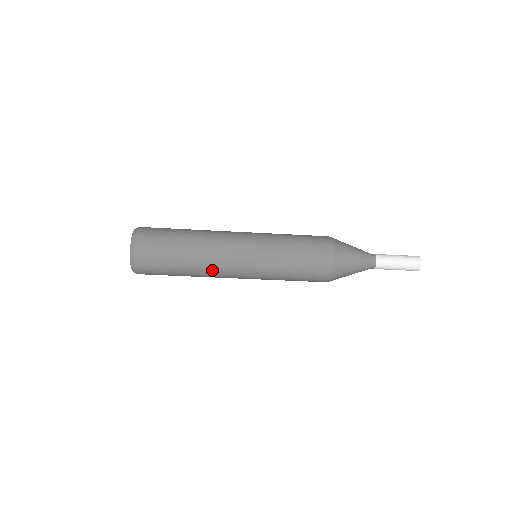
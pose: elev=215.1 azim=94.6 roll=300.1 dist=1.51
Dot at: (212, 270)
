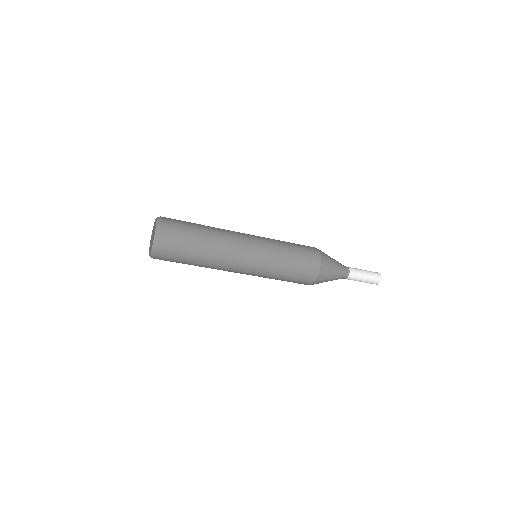
Dot at: (224, 257)
